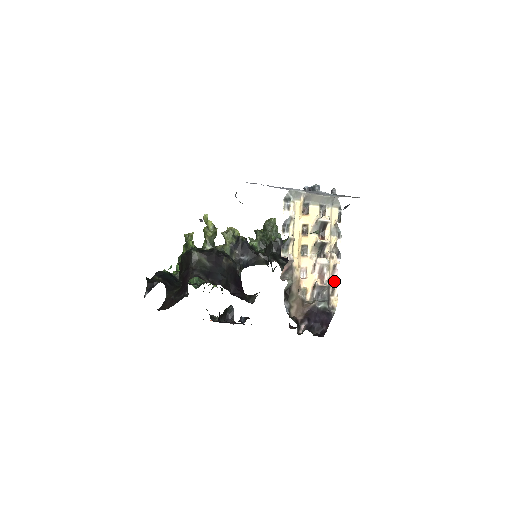
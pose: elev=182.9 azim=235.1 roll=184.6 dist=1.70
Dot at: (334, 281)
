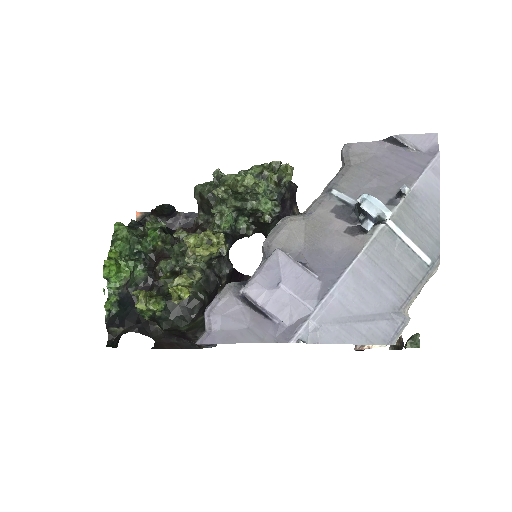
Dot at: occluded
